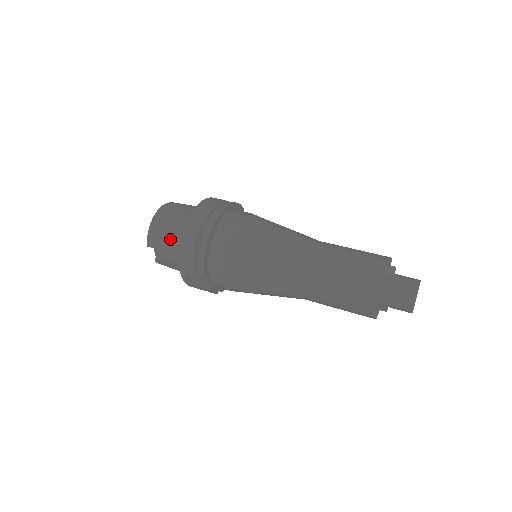
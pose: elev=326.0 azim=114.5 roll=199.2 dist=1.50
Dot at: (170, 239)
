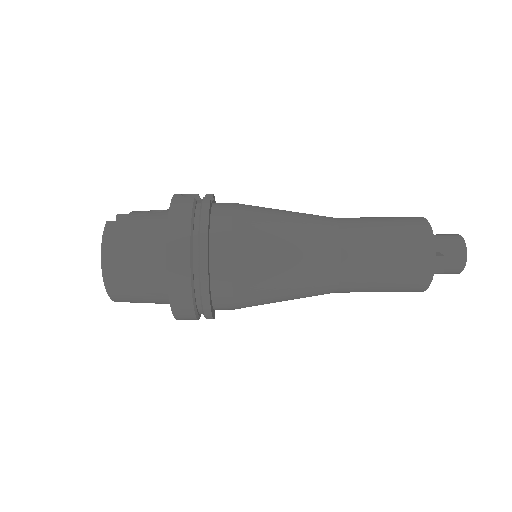
Dot at: (147, 298)
